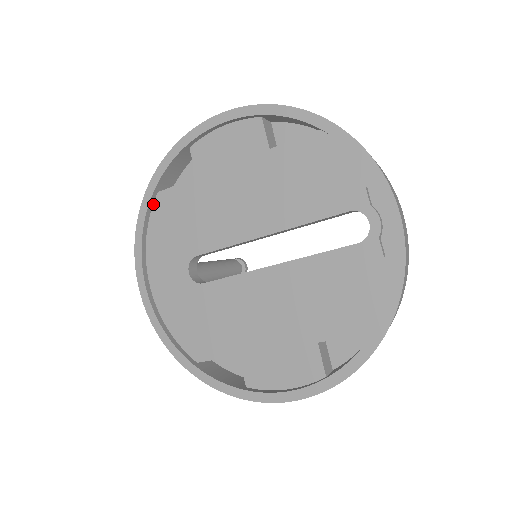
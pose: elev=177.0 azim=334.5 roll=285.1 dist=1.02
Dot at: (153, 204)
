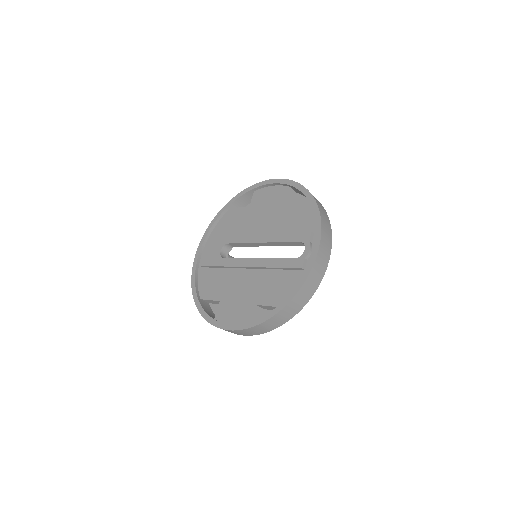
Dot at: (225, 213)
